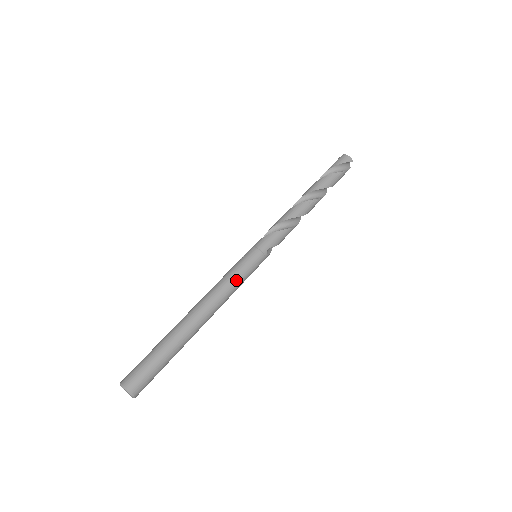
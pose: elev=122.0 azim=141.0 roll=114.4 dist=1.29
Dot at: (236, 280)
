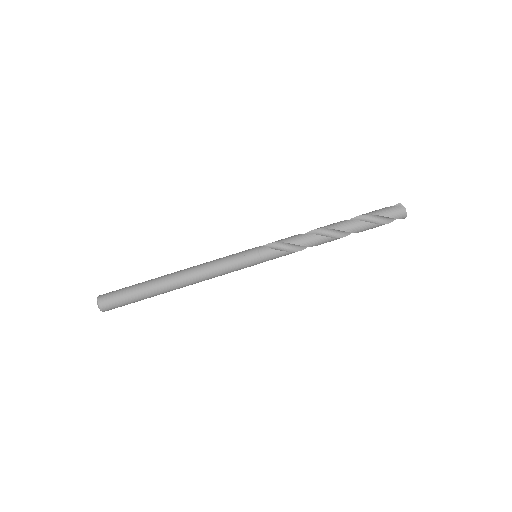
Dot at: (225, 273)
